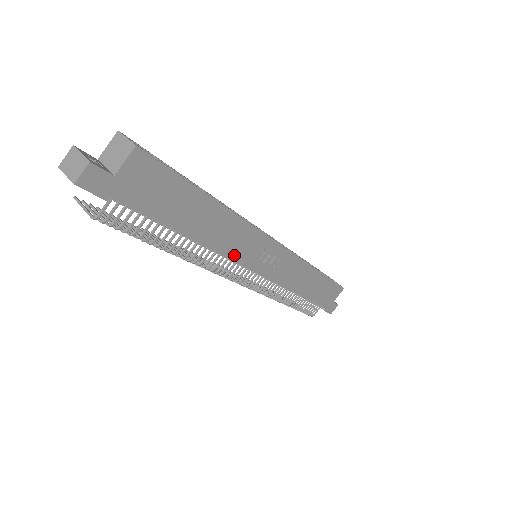
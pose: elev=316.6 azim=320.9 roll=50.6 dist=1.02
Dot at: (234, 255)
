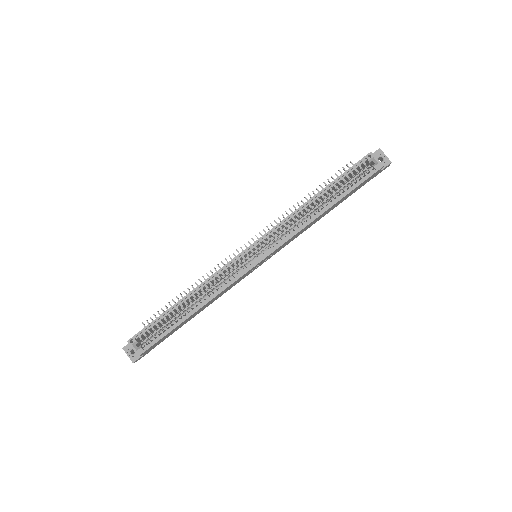
Dot at: (234, 285)
